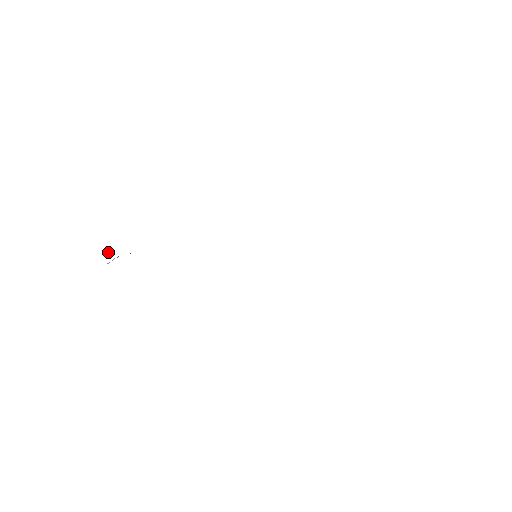
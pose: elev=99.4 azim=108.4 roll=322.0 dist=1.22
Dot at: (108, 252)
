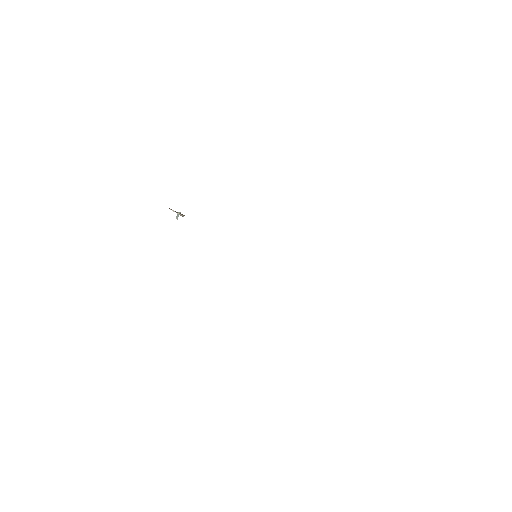
Dot at: occluded
